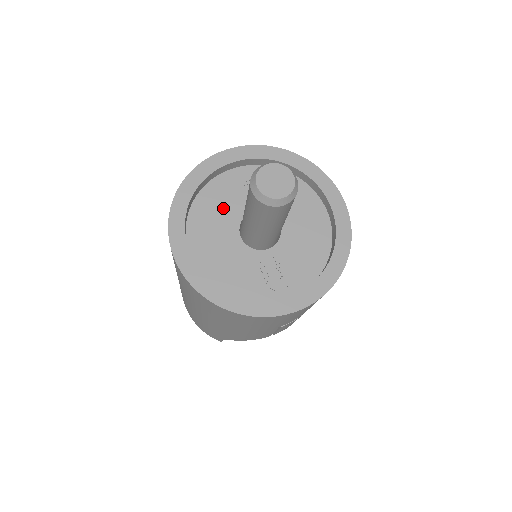
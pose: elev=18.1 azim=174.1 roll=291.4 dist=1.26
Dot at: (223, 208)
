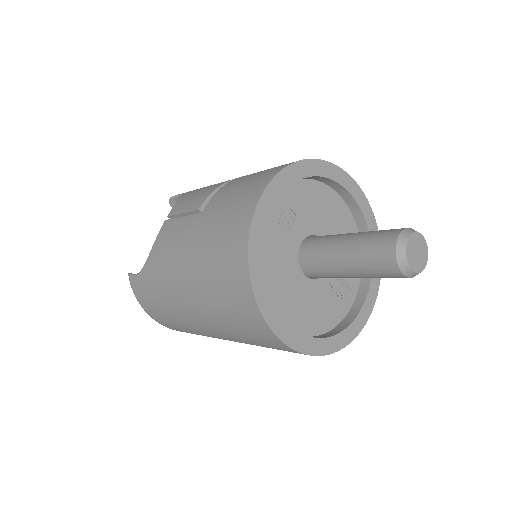
Dot at: (280, 261)
